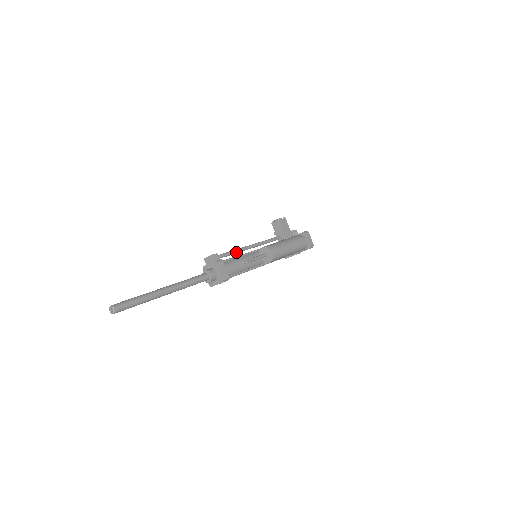
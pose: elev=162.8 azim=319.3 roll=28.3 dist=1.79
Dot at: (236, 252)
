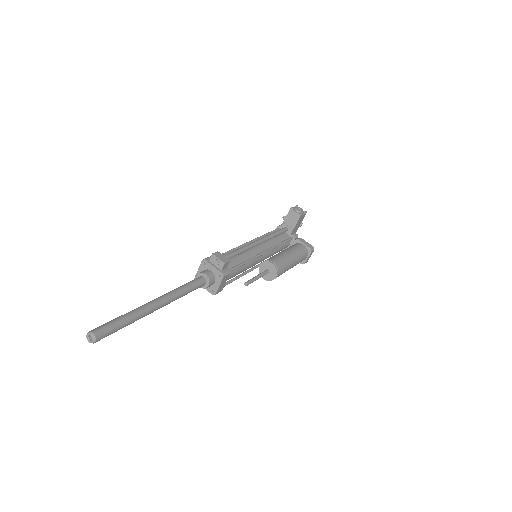
Dot at: (244, 251)
